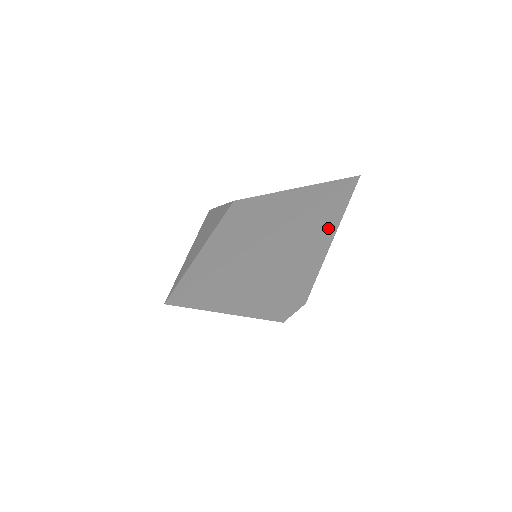
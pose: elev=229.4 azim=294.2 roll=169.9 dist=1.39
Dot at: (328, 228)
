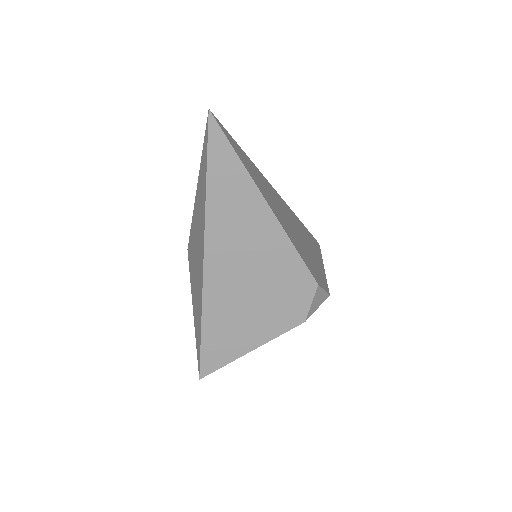
Dot at: (315, 250)
